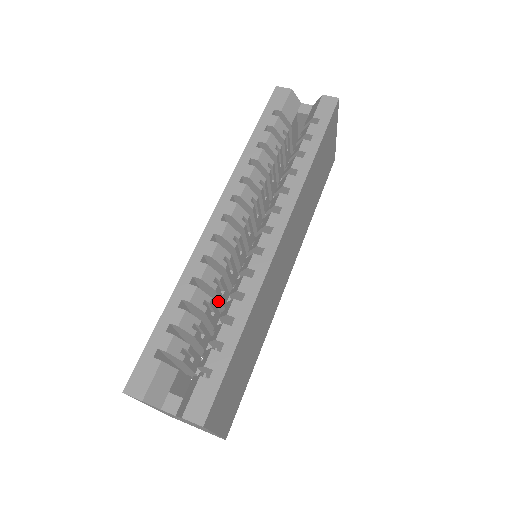
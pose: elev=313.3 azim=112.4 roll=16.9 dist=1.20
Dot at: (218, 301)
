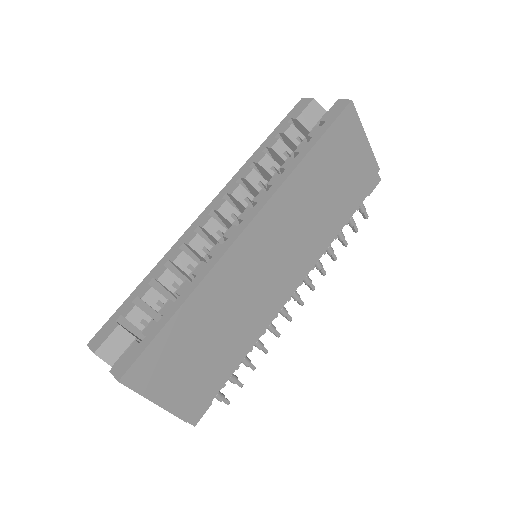
Dot at: occluded
